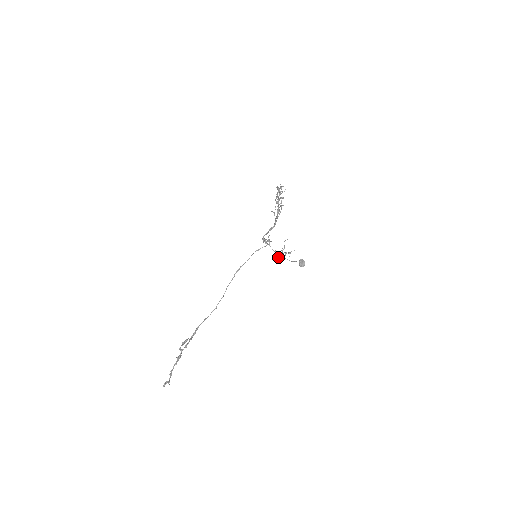
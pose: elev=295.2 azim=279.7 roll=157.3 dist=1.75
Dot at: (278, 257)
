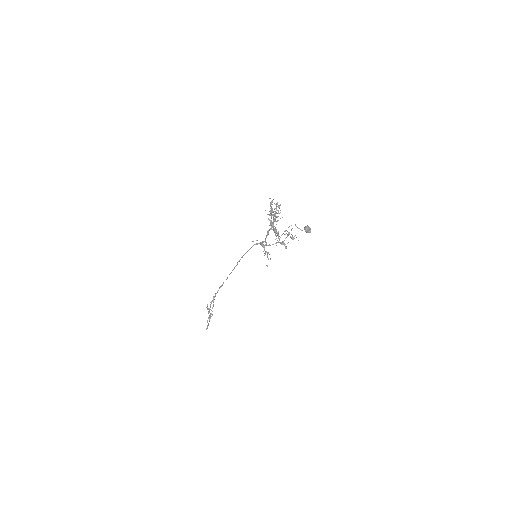
Dot at: occluded
